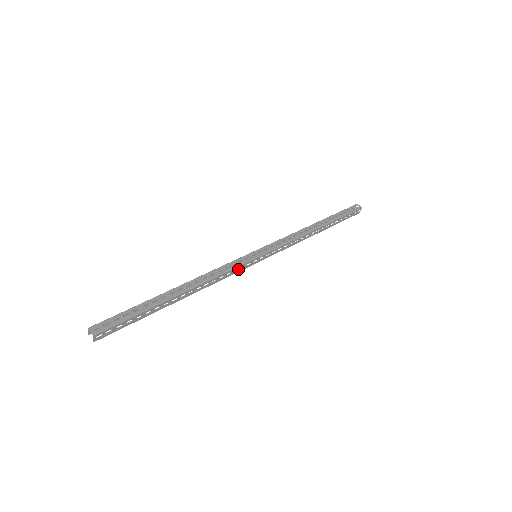
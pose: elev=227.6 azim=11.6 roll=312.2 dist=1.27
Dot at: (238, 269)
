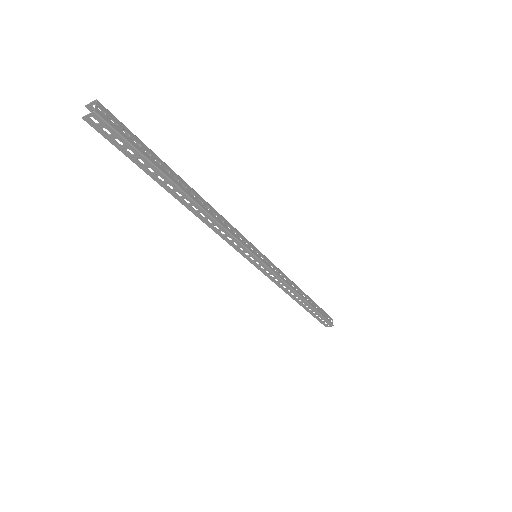
Dot at: (238, 246)
